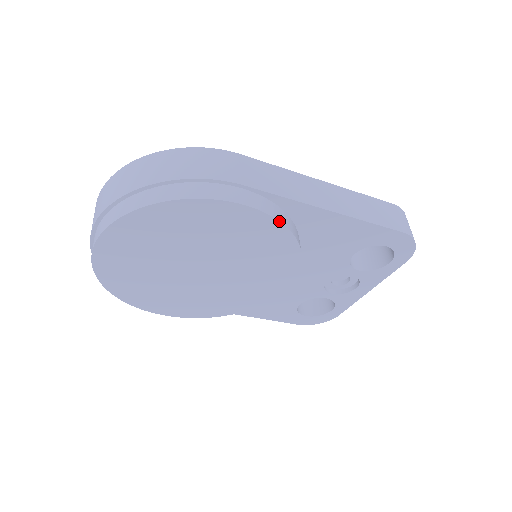
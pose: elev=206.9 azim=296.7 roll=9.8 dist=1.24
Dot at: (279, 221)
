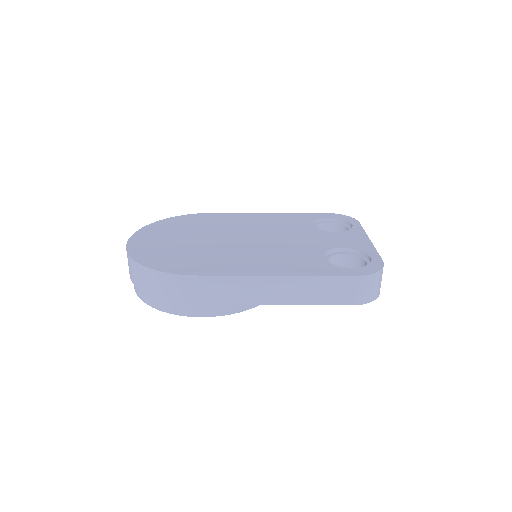
Dot at: (234, 313)
